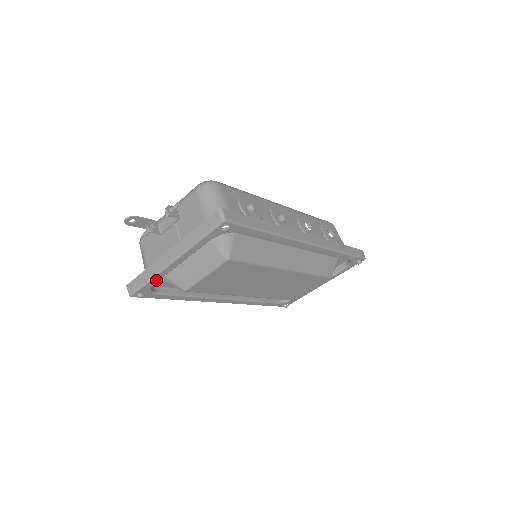
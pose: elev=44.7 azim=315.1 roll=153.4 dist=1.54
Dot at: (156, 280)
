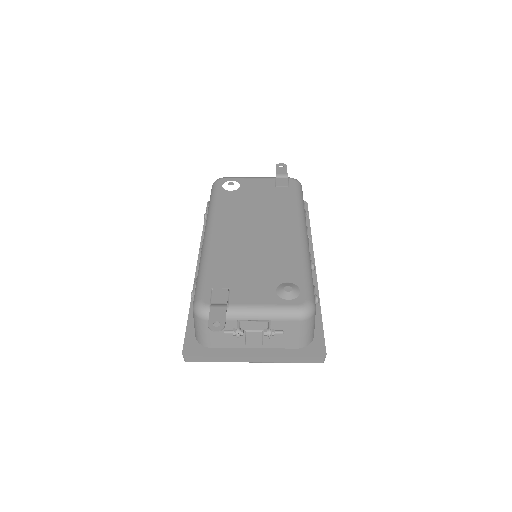
Dot at: occluded
